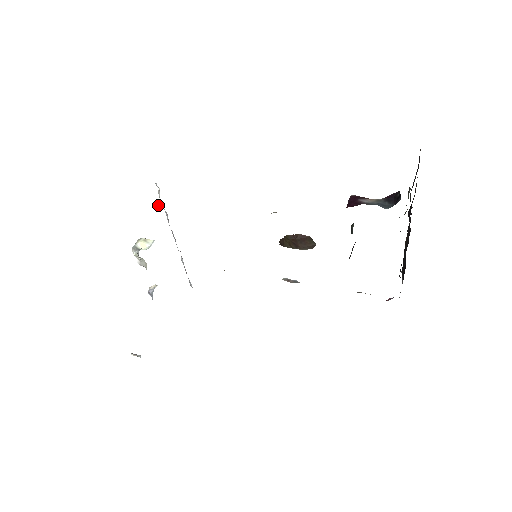
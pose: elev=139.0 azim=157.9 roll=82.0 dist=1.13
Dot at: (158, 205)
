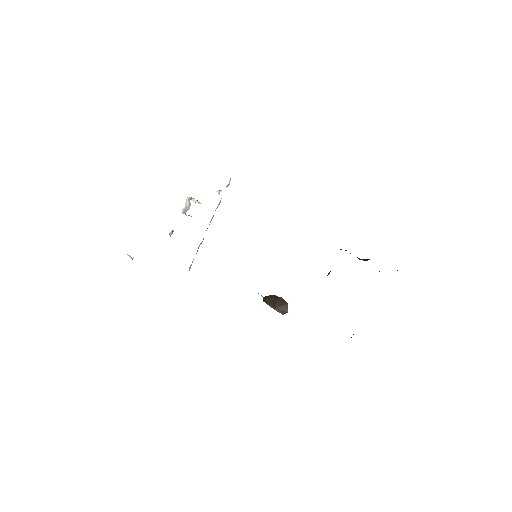
Dot at: occluded
